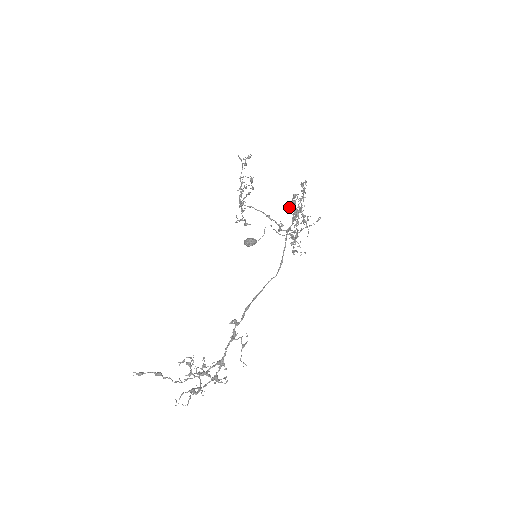
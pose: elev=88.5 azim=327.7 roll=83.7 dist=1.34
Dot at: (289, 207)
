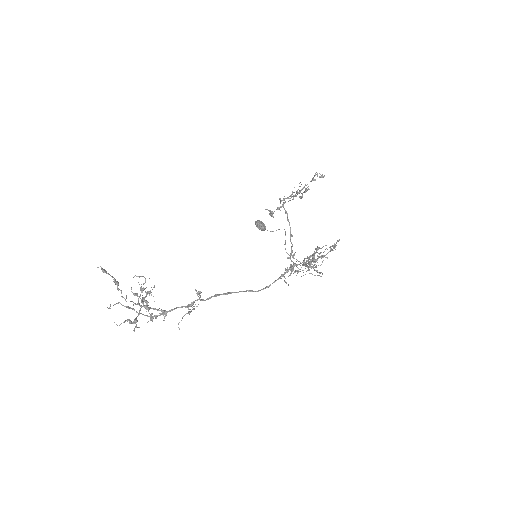
Dot at: (311, 259)
